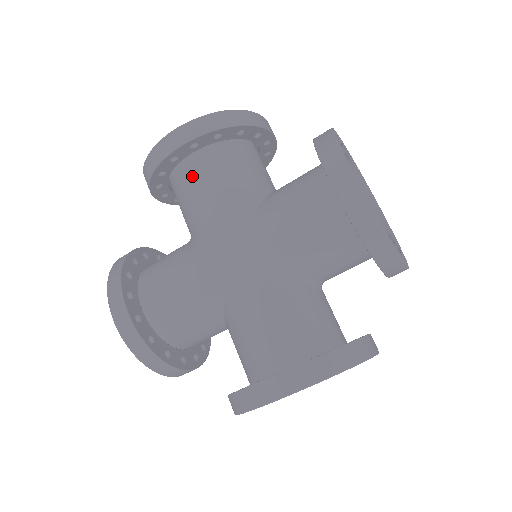
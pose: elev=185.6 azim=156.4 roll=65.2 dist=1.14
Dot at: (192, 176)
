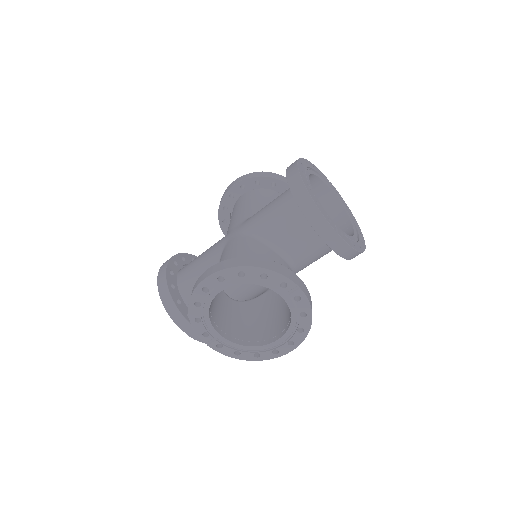
Dot at: (187, 269)
